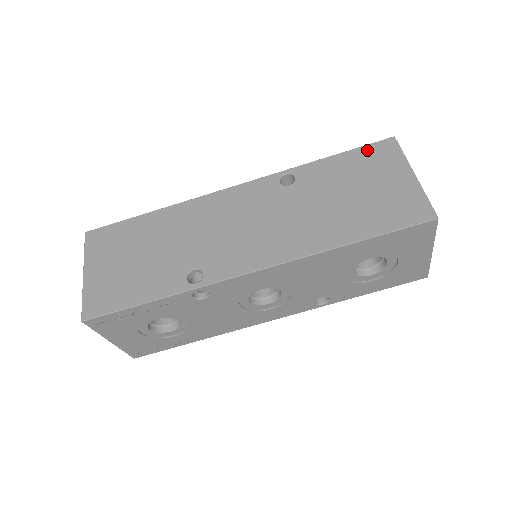
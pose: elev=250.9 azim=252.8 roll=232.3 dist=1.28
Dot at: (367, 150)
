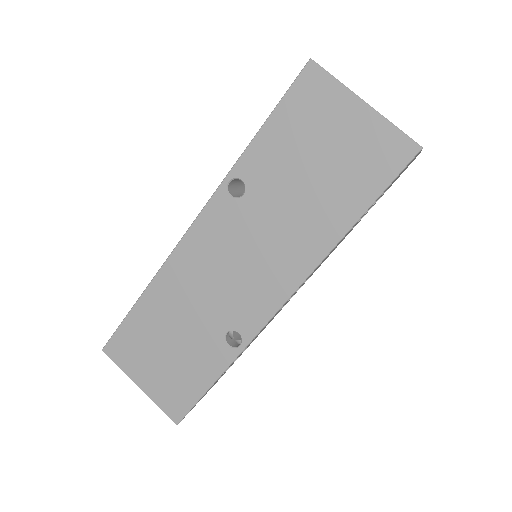
Dot at: (293, 99)
